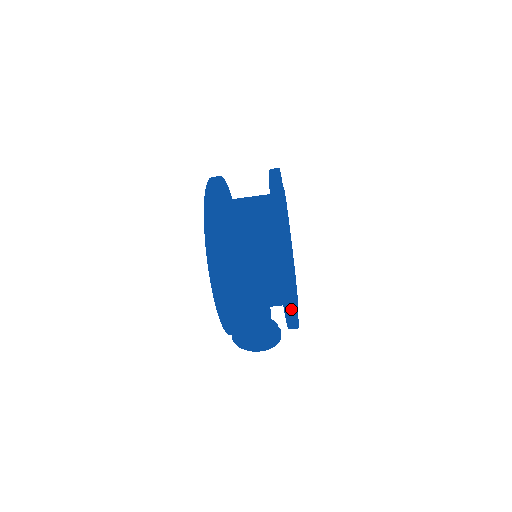
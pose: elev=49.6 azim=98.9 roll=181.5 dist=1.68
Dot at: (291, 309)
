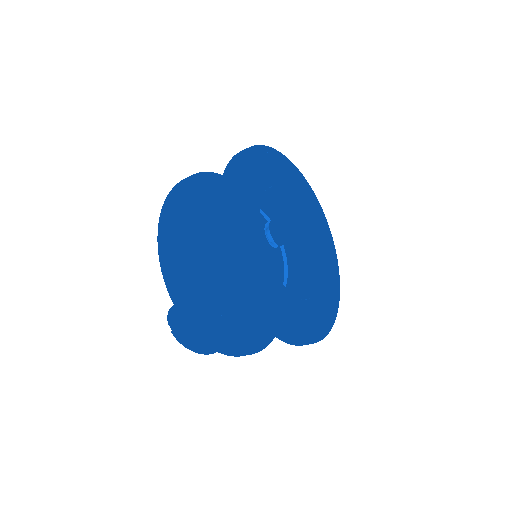
Dot at: (251, 297)
